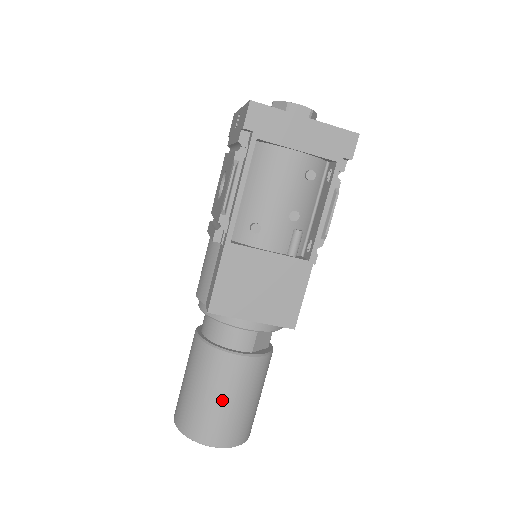
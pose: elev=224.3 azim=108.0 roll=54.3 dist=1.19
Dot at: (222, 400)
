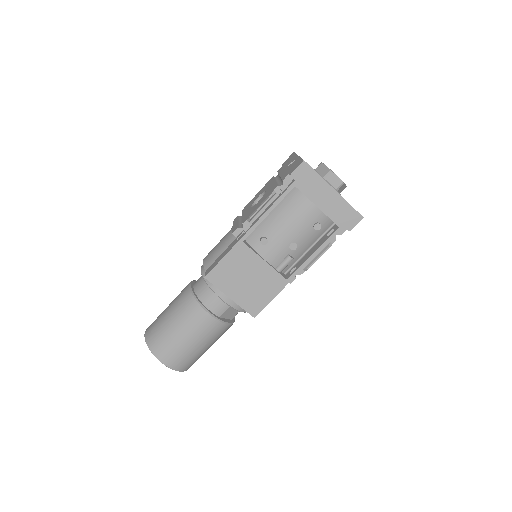
Dot at: (184, 337)
